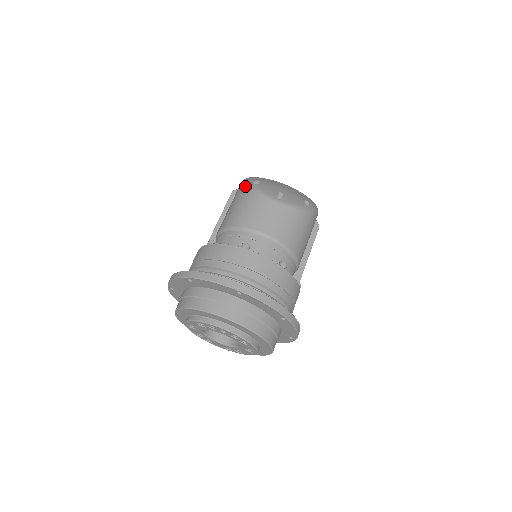
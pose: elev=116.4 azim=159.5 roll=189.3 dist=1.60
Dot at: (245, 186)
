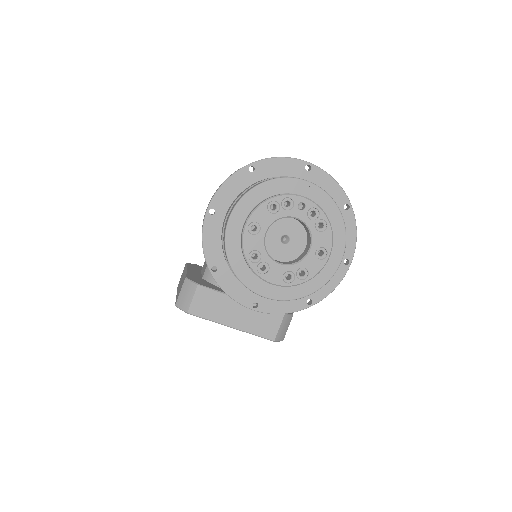
Dot at: occluded
